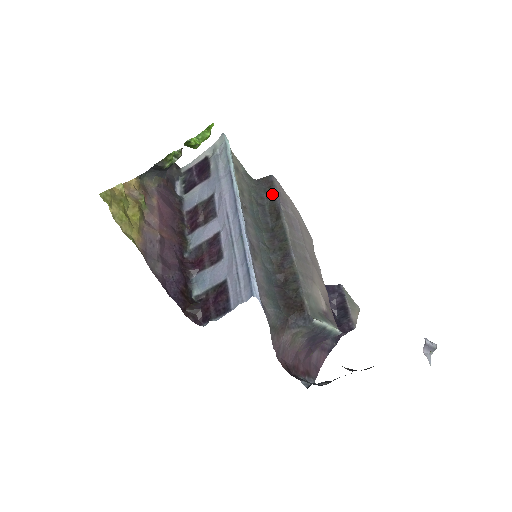
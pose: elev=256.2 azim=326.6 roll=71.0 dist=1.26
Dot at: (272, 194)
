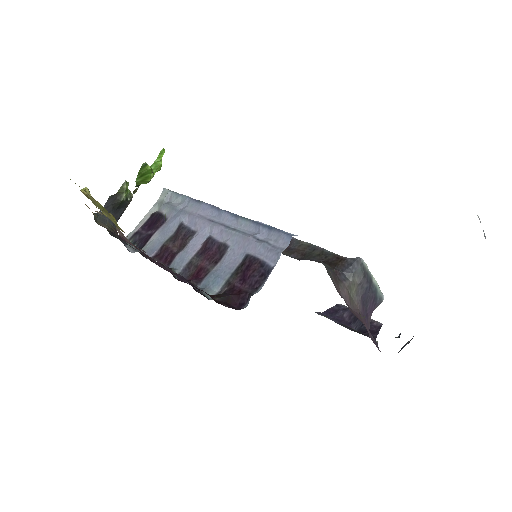
Dot at: occluded
